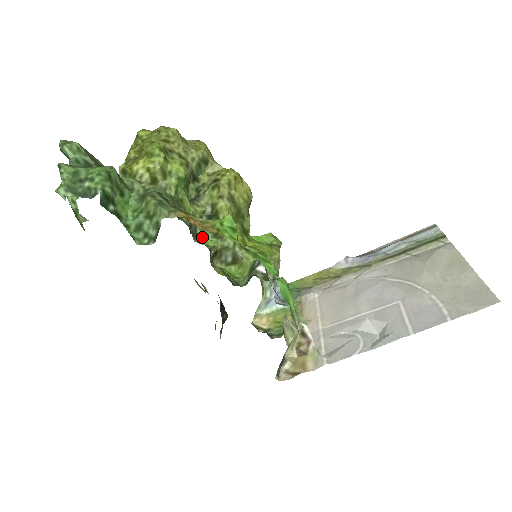
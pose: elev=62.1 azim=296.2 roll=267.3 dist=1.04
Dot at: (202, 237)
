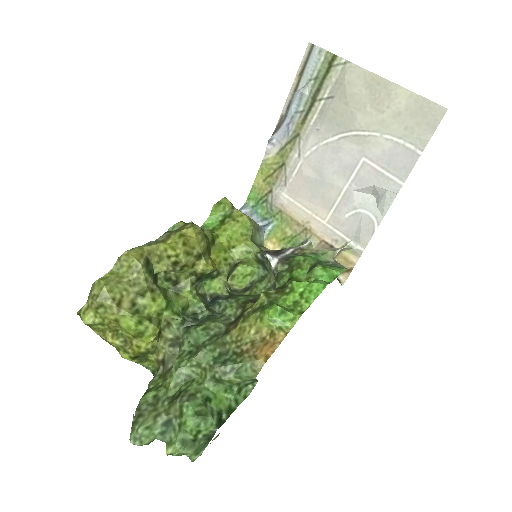
Dot at: (204, 288)
